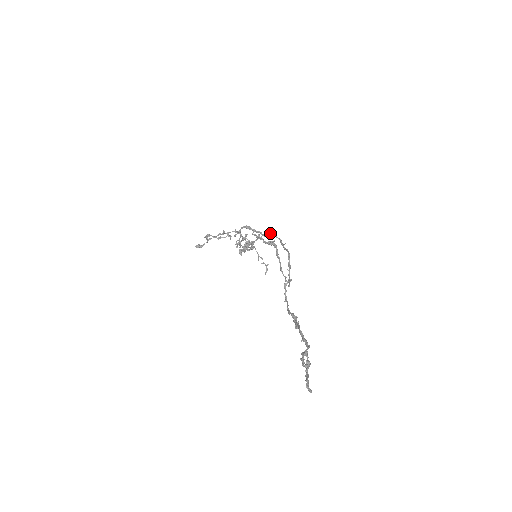
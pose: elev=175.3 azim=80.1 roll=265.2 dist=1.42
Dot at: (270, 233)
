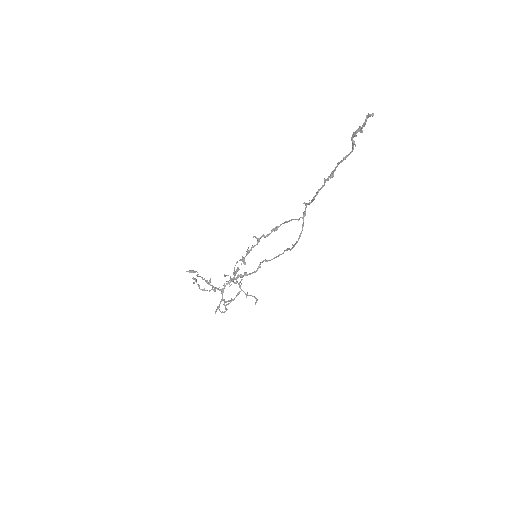
Dot at: occluded
